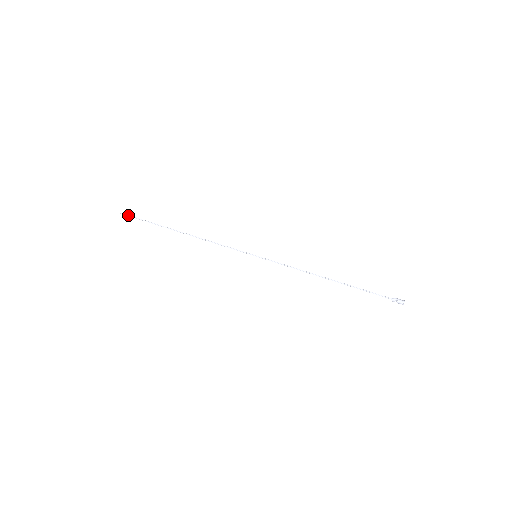
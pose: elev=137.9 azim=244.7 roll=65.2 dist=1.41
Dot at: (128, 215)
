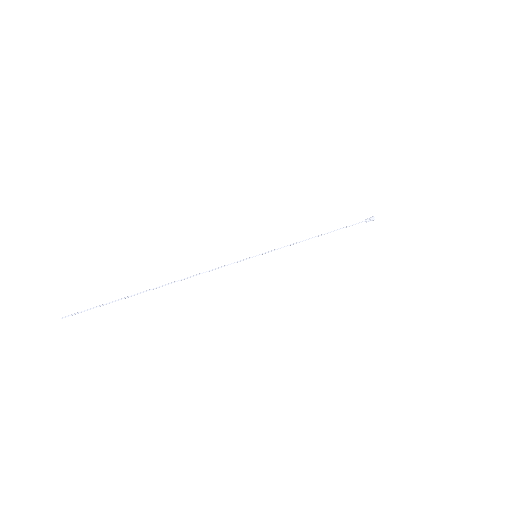
Dot at: (76, 313)
